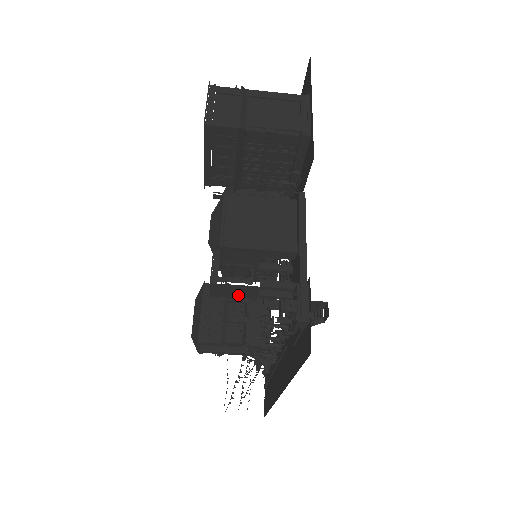
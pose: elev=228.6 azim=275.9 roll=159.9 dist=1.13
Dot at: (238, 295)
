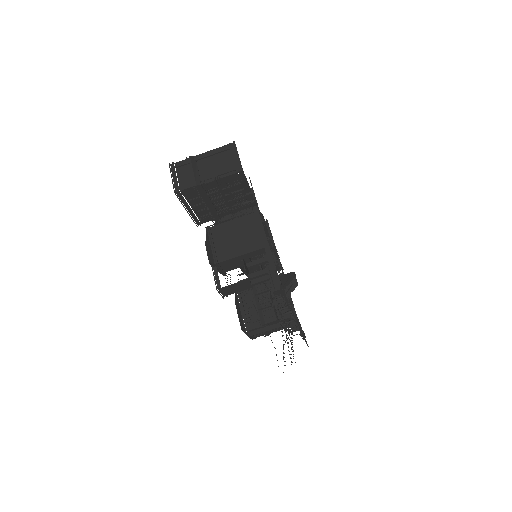
Dot at: (239, 289)
